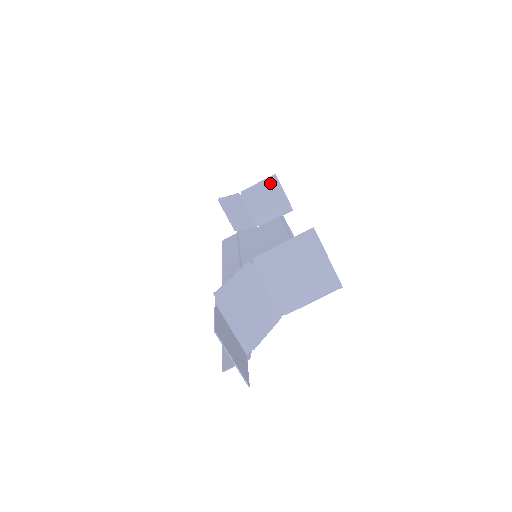
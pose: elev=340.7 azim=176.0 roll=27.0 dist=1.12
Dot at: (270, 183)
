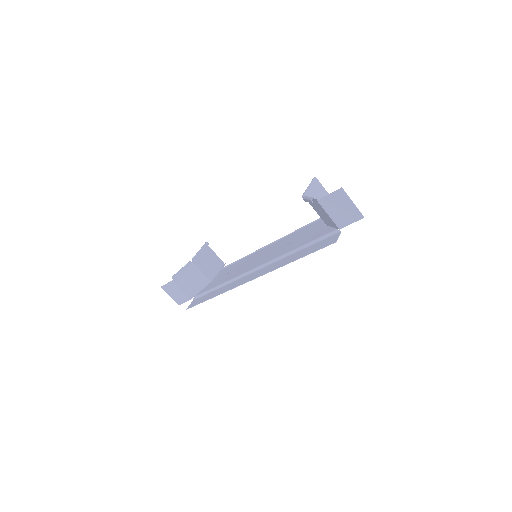
Dot at: (205, 249)
